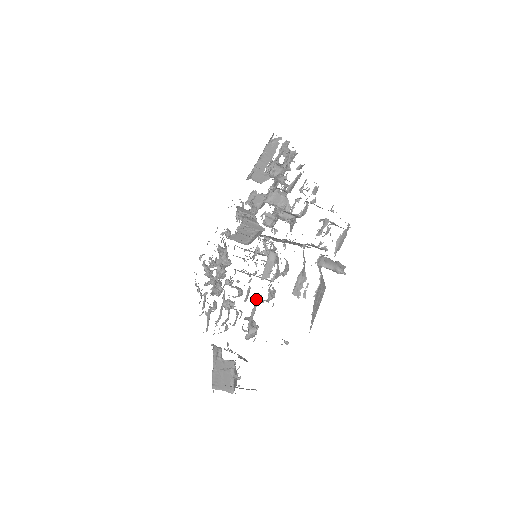
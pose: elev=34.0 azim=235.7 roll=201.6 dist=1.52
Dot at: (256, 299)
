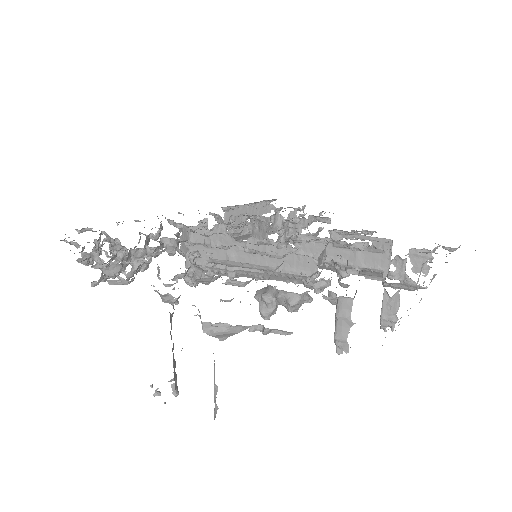
Dot at: occluded
